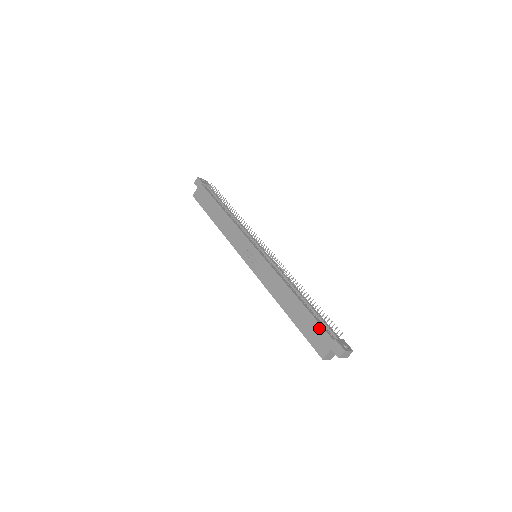
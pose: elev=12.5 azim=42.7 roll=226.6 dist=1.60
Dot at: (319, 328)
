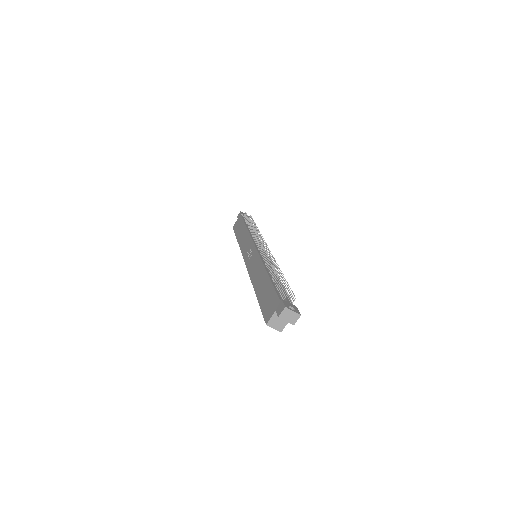
Dot at: (273, 294)
